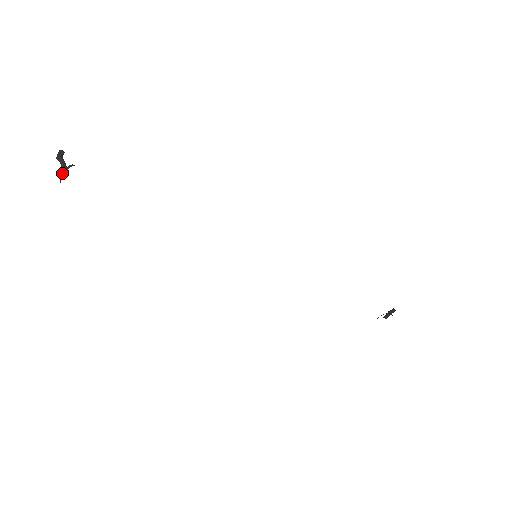
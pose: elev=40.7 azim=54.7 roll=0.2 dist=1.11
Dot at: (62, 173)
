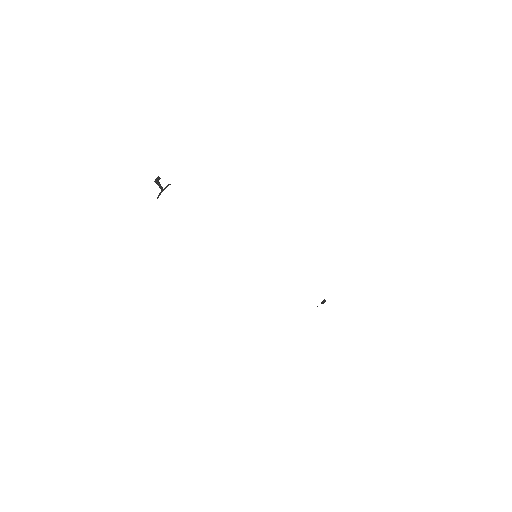
Dot at: (162, 189)
